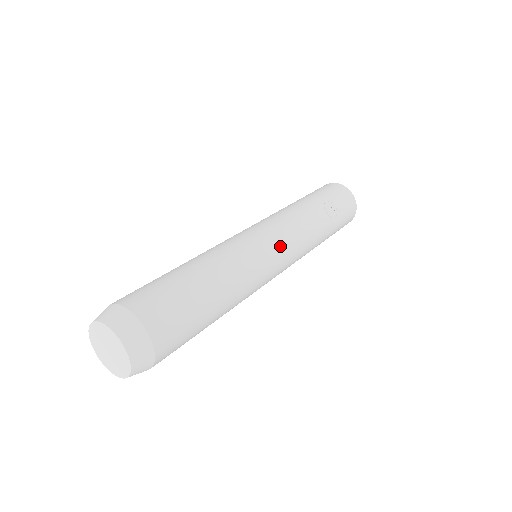
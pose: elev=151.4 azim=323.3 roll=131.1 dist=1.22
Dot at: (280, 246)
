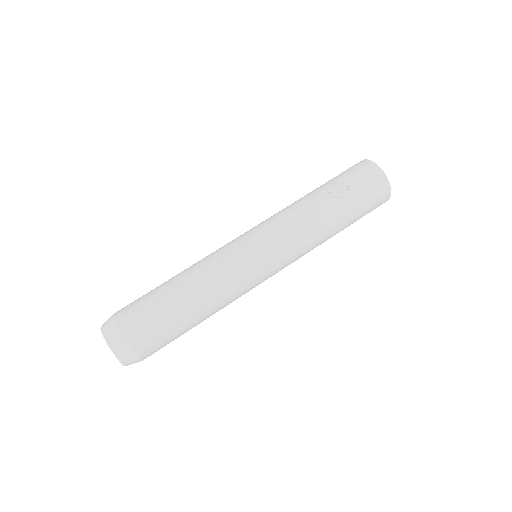
Dot at: (261, 241)
